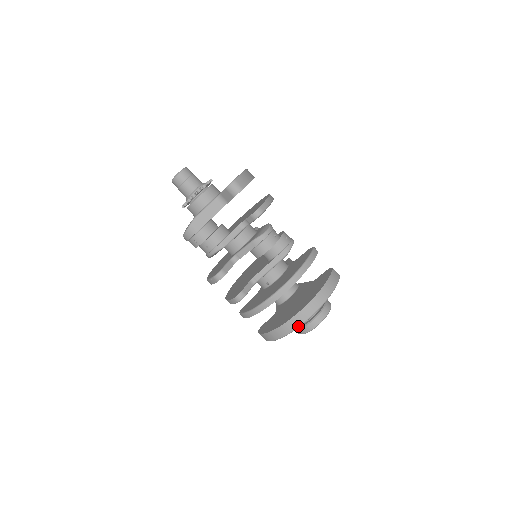
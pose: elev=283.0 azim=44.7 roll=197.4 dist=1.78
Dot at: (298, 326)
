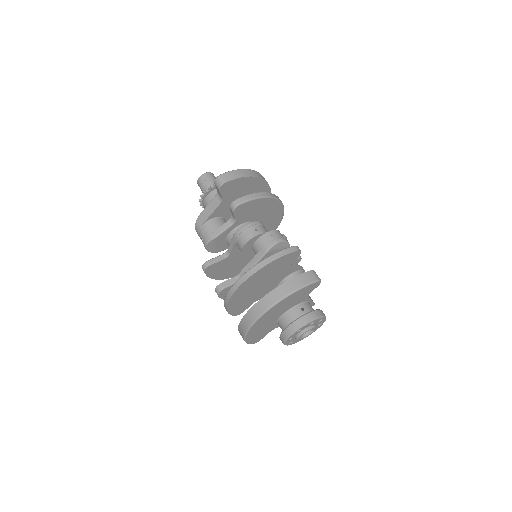
Dot at: (252, 323)
